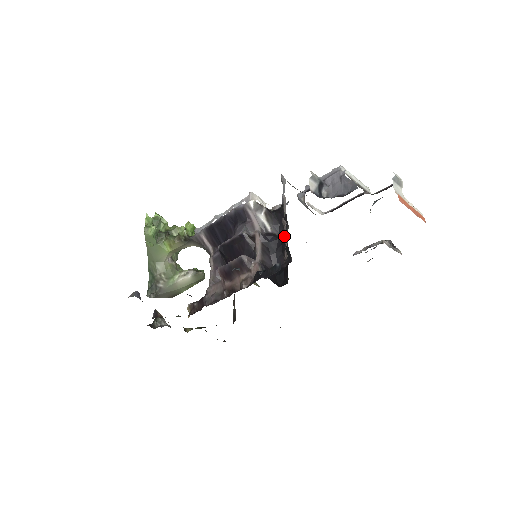
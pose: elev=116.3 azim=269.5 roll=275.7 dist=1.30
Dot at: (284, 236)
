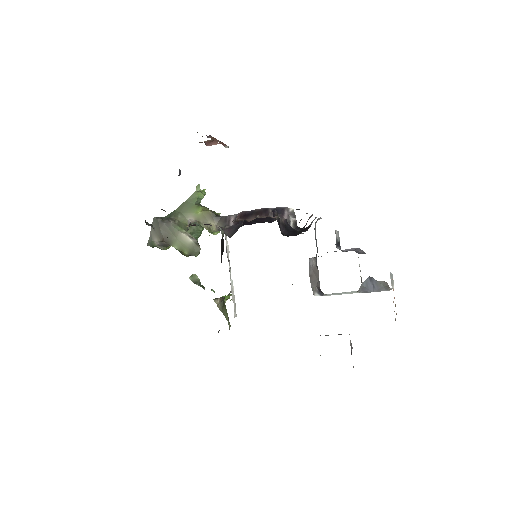
Dot at: occluded
